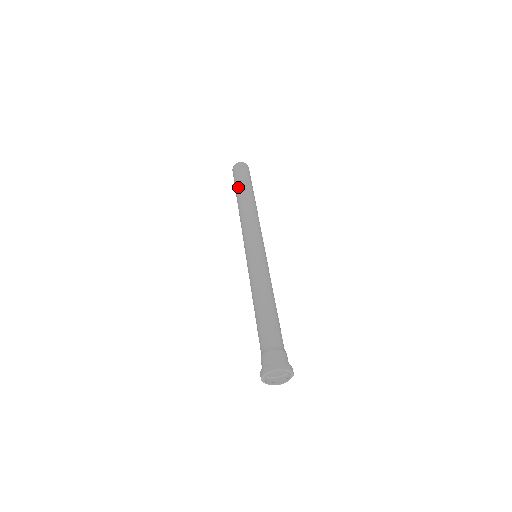
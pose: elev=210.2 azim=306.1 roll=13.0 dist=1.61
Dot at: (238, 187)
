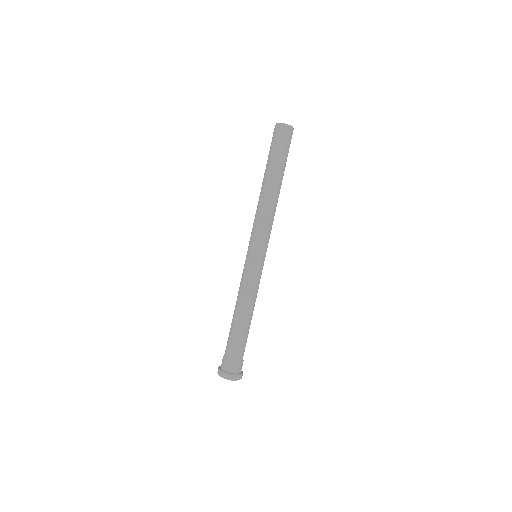
Dot at: (277, 164)
